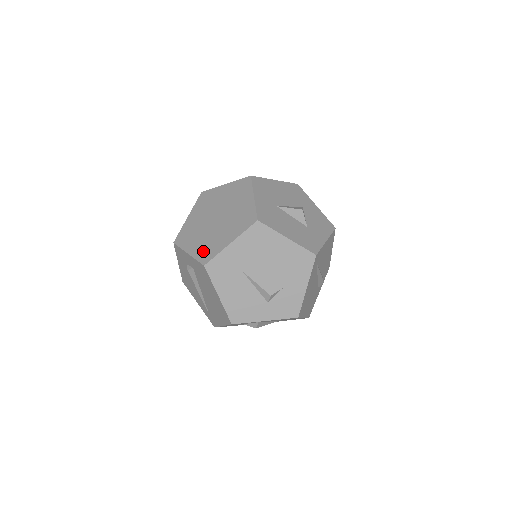
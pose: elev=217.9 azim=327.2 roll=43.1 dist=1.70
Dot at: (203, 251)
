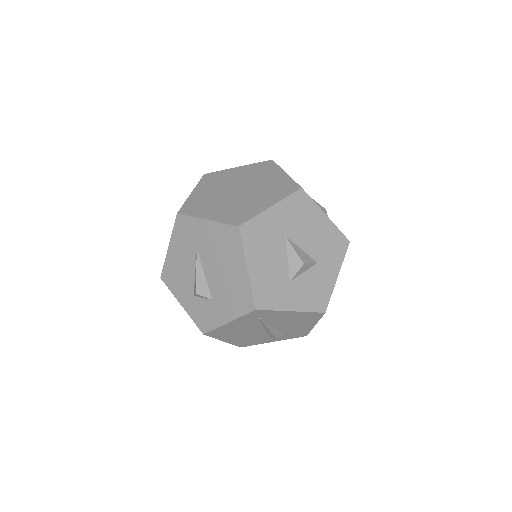
Dot at: (195, 202)
